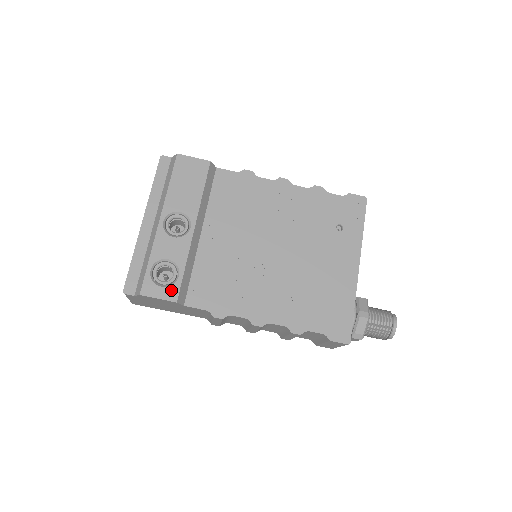
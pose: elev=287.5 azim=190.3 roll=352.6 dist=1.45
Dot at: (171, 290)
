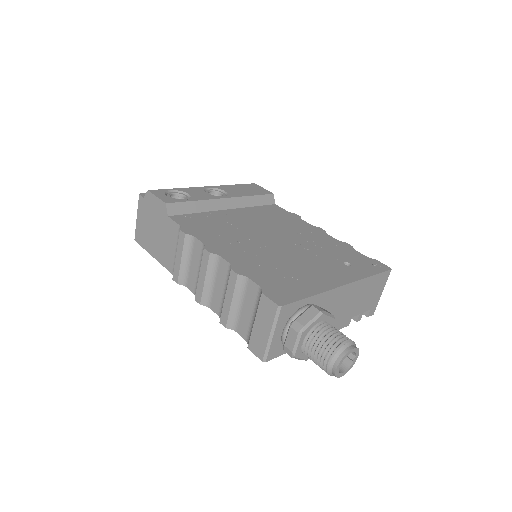
Dot at: (171, 199)
